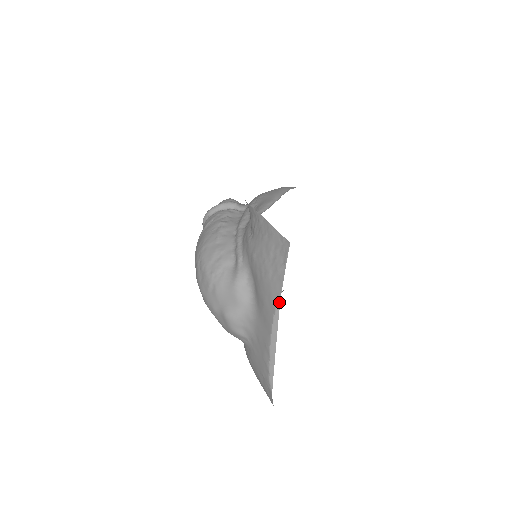
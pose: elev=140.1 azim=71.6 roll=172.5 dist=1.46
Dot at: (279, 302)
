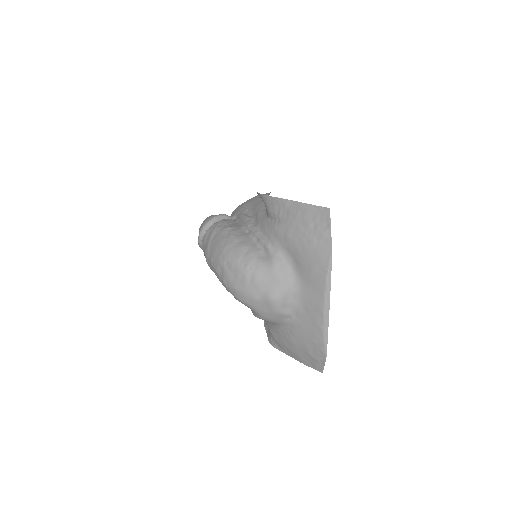
Dot at: (331, 261)
